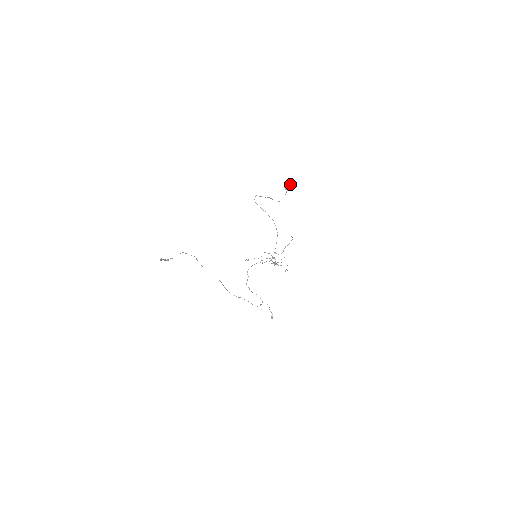
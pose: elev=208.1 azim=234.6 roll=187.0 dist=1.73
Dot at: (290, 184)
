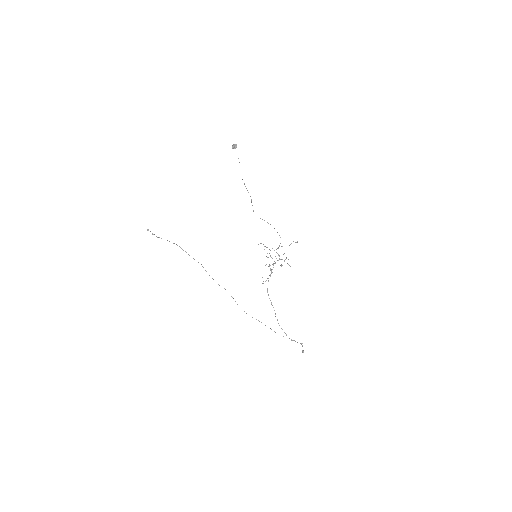
Dot at: (236, 144)
